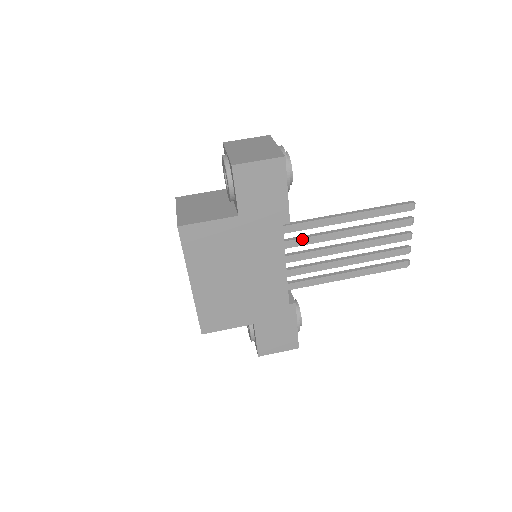
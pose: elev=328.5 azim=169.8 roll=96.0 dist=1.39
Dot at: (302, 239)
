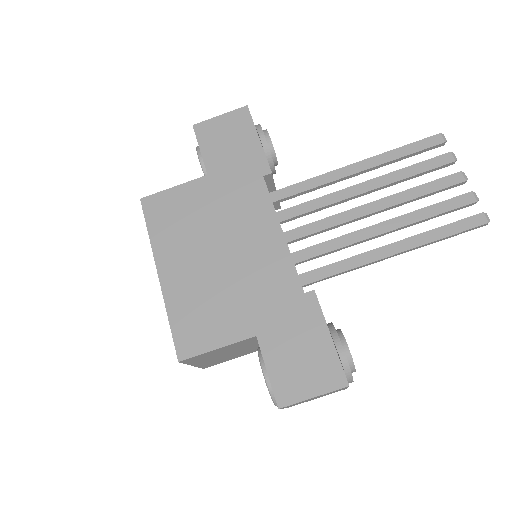
Dot at: (302, 205)
